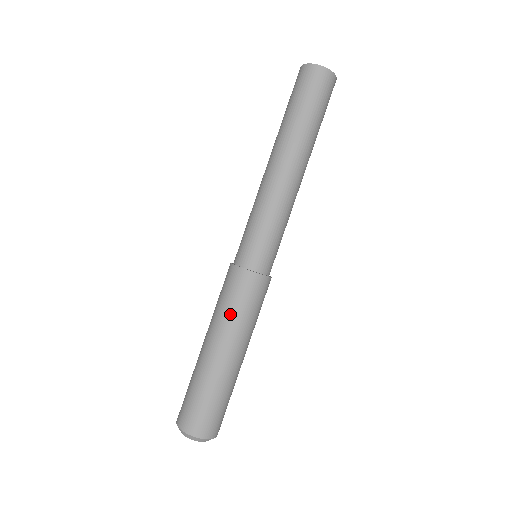
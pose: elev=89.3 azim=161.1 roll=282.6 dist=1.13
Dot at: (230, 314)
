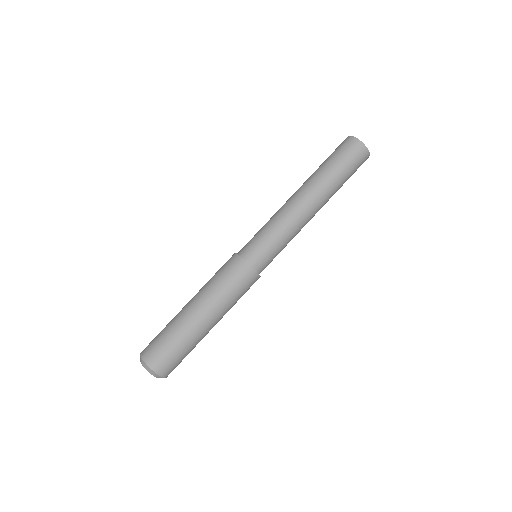
Dot at: (224, 293)
